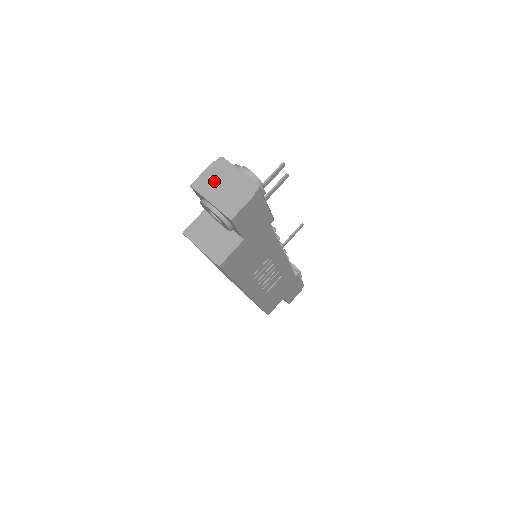
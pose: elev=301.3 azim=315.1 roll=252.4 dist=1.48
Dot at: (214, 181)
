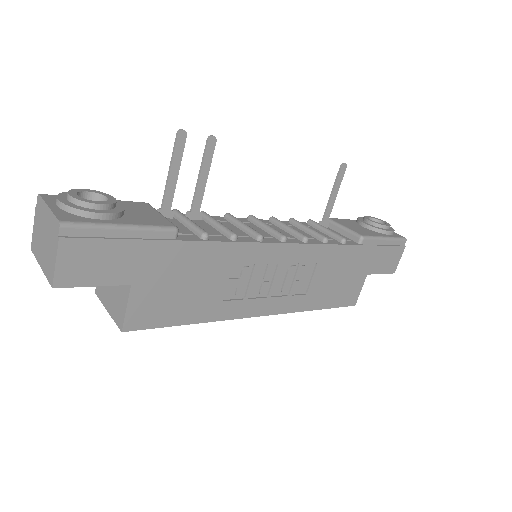
Dot at: (39, 234)
